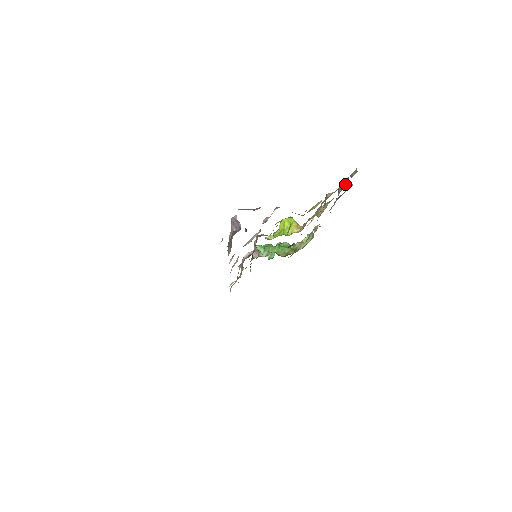
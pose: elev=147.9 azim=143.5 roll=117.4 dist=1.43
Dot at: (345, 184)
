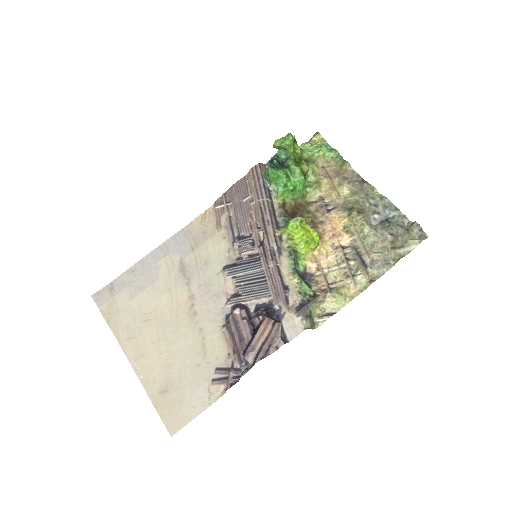
Dot at: (391, 256)
